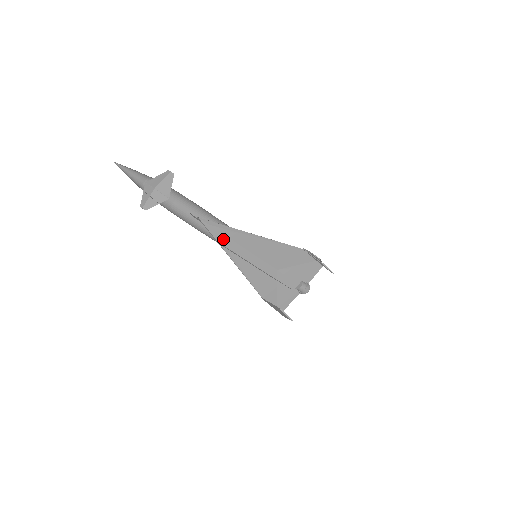
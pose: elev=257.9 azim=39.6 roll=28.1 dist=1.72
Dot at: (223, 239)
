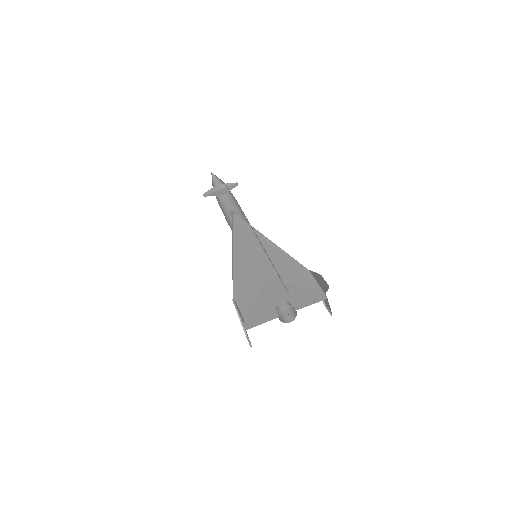
Dot at: (239, 233)
